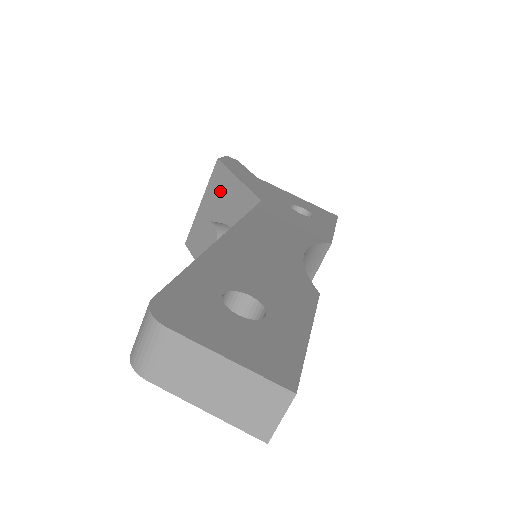
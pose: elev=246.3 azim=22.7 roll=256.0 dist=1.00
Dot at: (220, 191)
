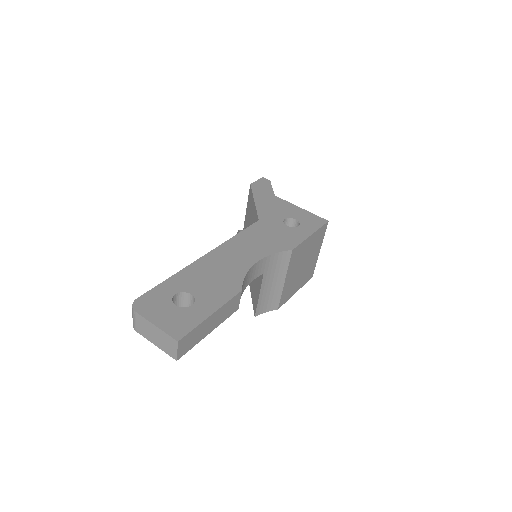
Dot at: (250, 207)
